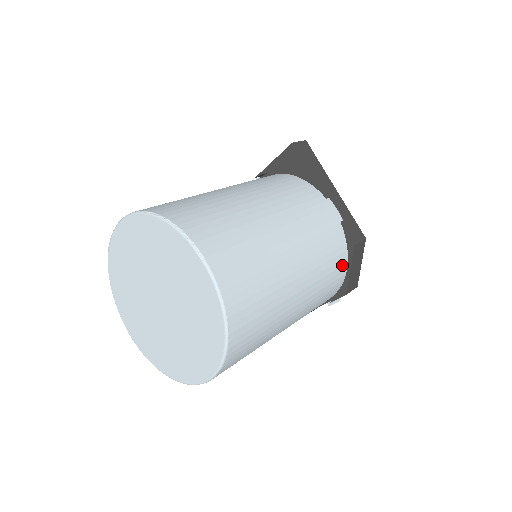
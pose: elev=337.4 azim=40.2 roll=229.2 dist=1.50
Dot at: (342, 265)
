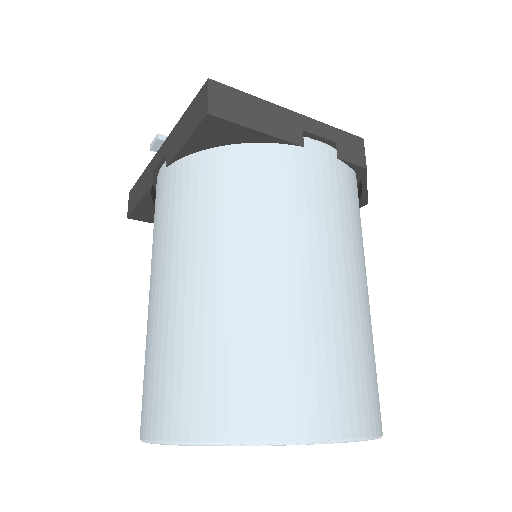
Dot at: (357, 191)
